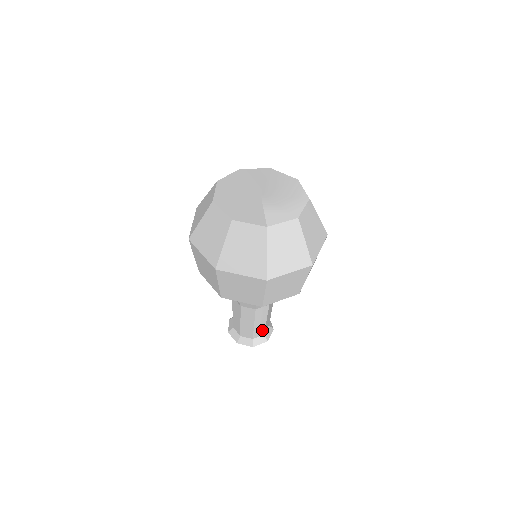
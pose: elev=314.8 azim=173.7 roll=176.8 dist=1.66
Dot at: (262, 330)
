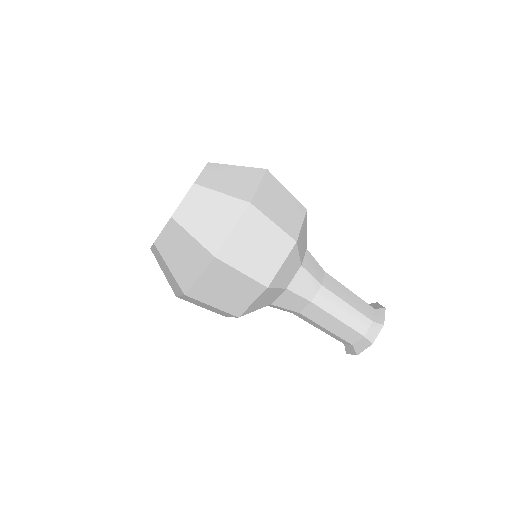
Dot at: (361, 318)
